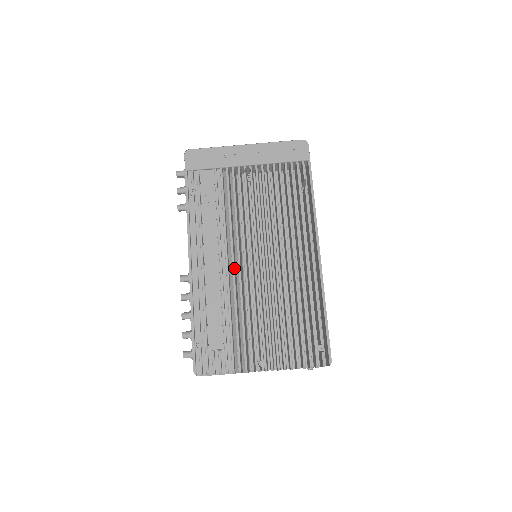
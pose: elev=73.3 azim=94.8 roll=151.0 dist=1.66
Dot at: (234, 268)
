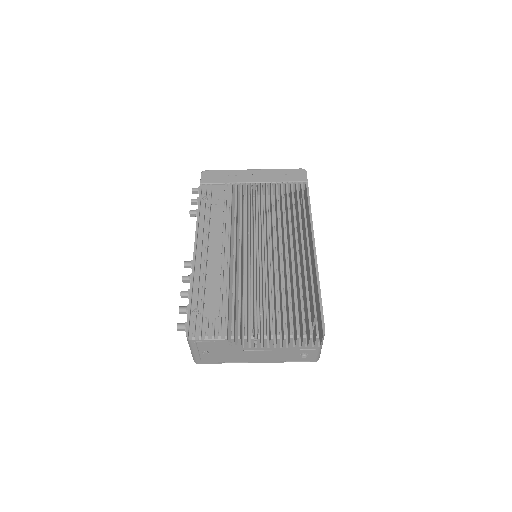
Dot at: (235, 252)
